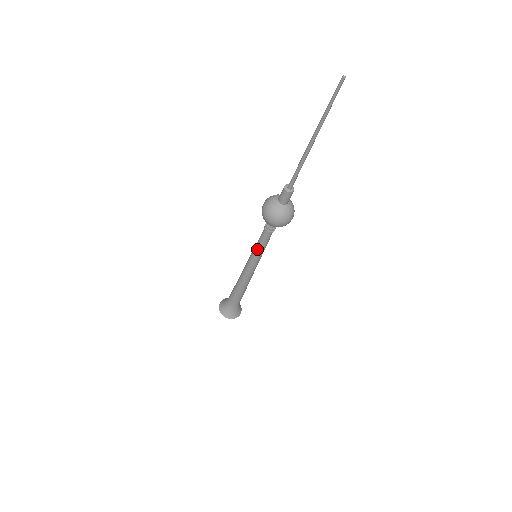
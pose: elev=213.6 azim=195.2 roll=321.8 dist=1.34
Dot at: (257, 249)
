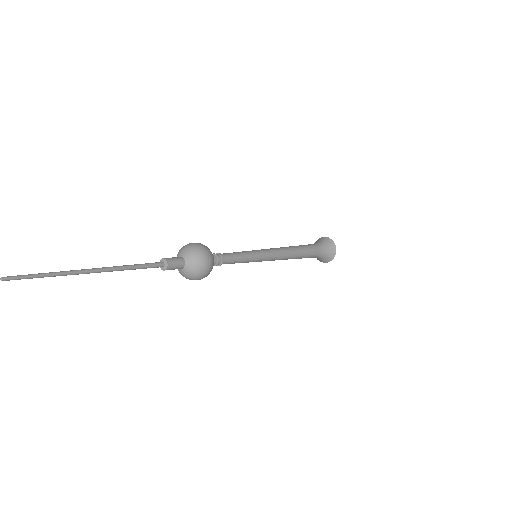
Dot at: occluded
